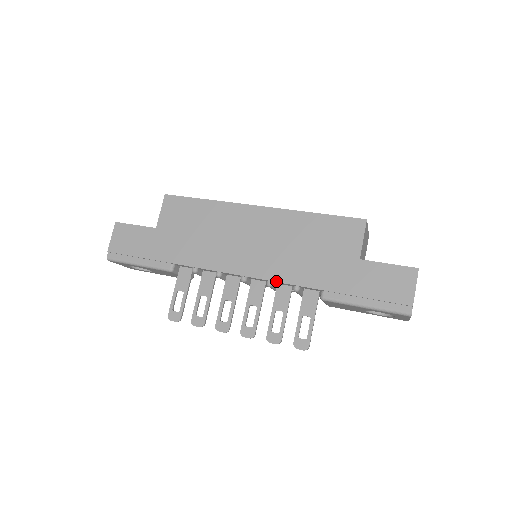
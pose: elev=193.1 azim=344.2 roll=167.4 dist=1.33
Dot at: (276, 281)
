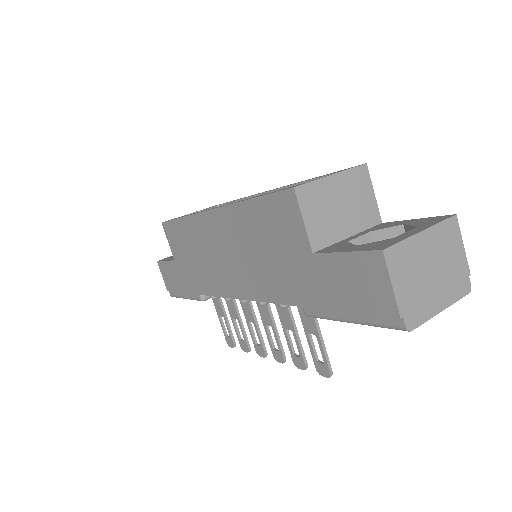
Dot at: (261, 301)
